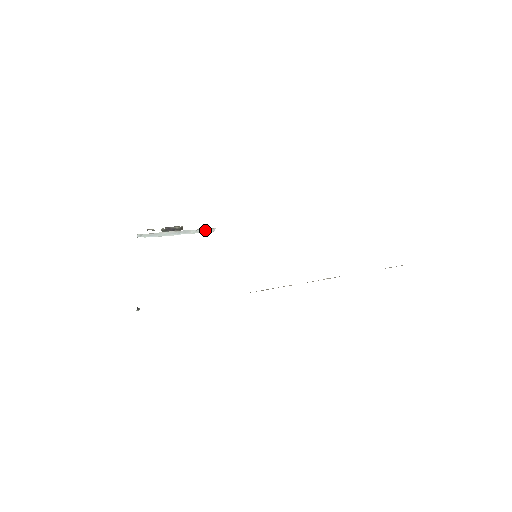
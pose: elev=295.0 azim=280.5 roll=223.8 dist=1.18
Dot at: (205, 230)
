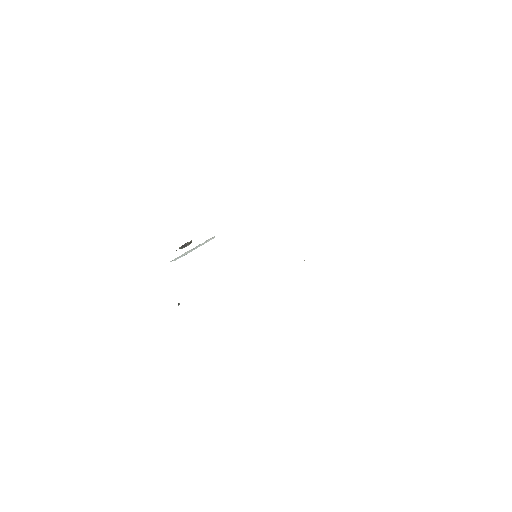
Dot at: (209, 240)
